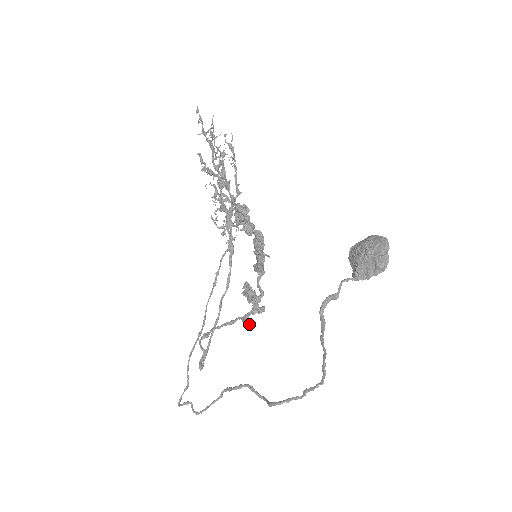
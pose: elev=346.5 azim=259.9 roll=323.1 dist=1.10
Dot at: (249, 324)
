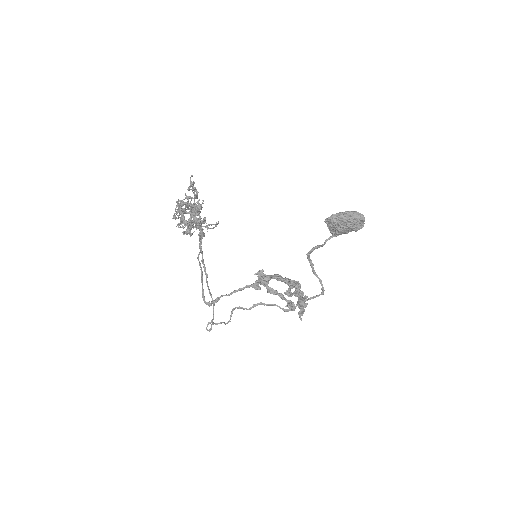
Dot at: (260, 288)
